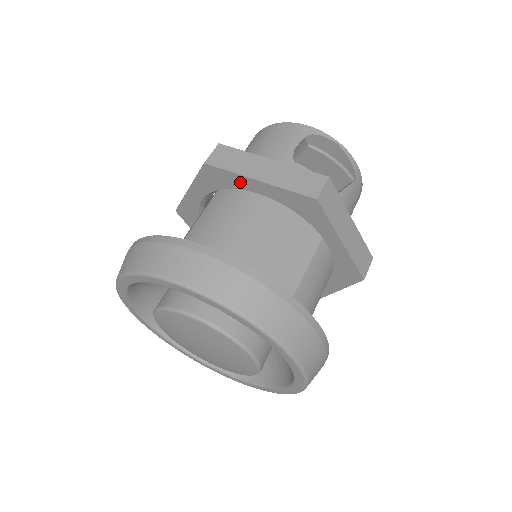
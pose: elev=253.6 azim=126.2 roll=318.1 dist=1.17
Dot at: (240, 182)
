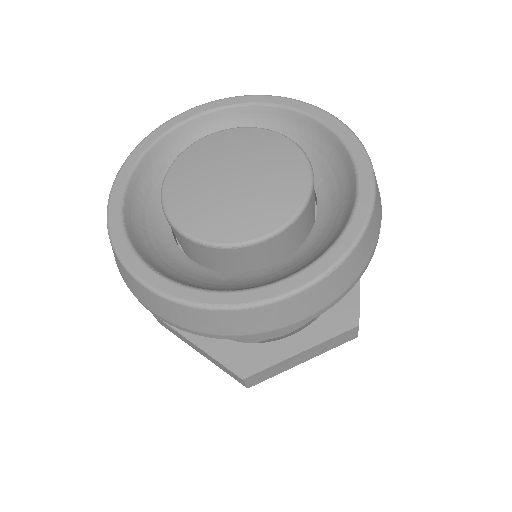
Dot at: occluded
